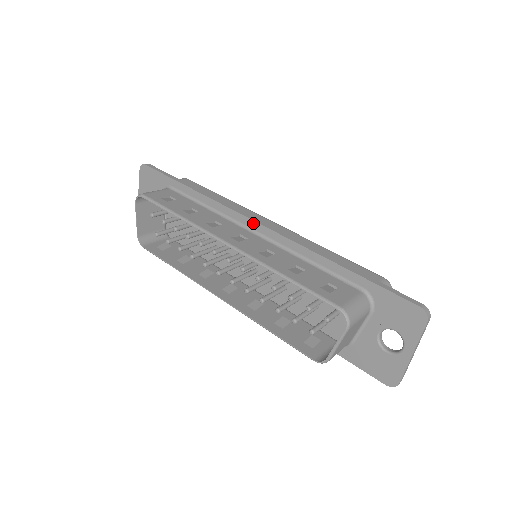
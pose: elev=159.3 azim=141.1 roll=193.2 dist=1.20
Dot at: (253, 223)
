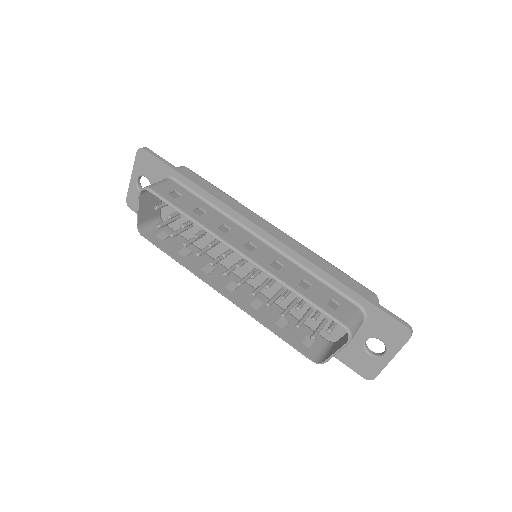
Dot at: (261, 231)
